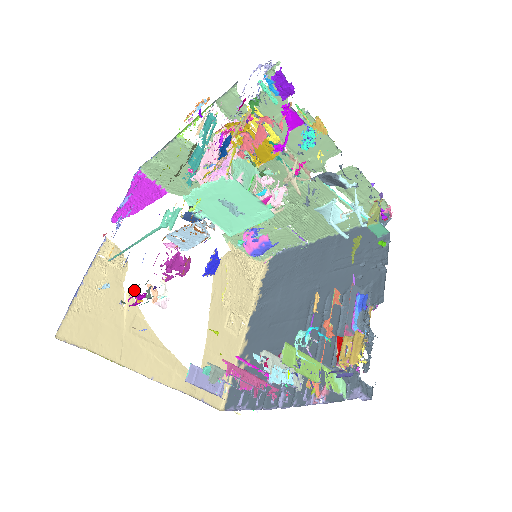
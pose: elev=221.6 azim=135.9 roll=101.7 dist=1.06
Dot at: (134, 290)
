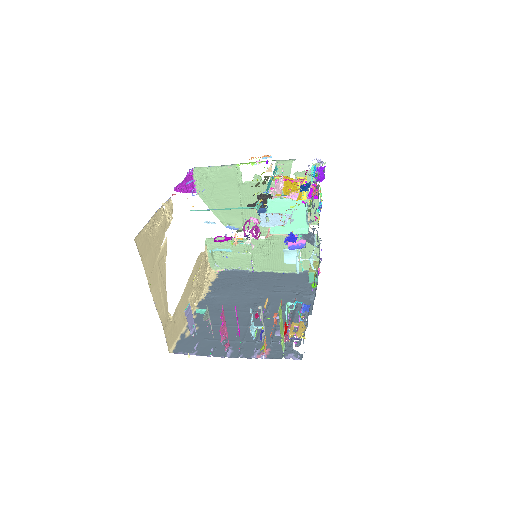
Dot at: (237, 231)
